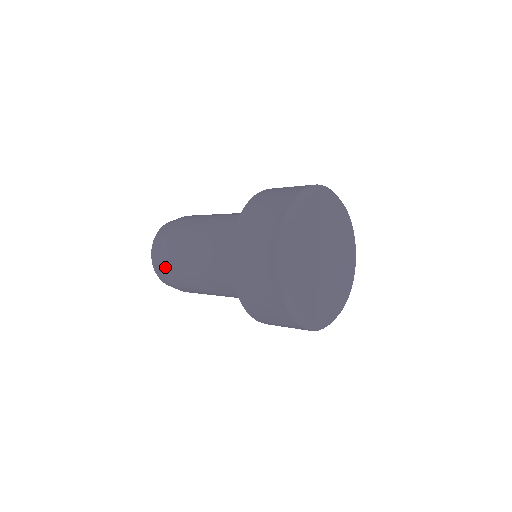
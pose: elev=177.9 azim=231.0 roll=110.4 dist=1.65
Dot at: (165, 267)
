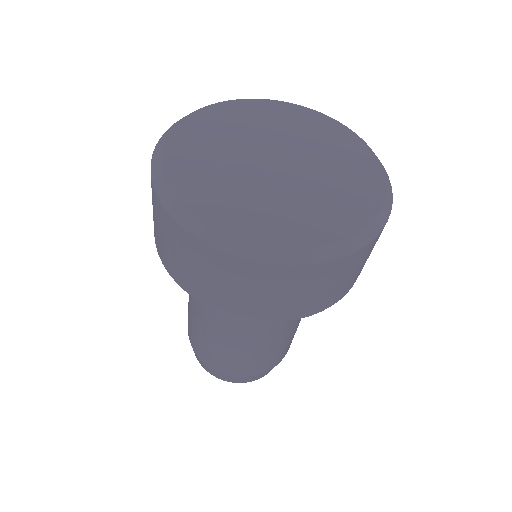
Dot at: occluded
